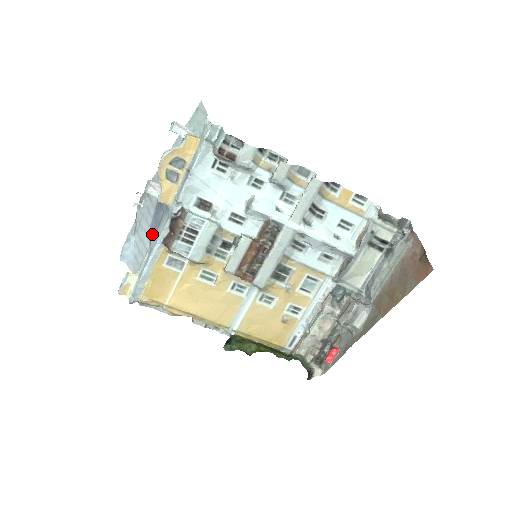
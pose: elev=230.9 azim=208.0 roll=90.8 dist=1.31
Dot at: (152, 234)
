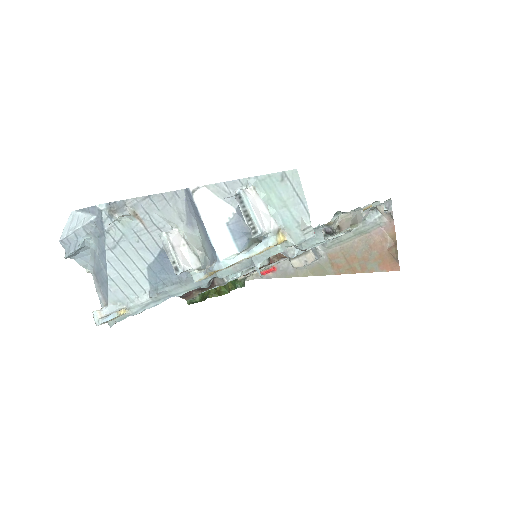
Dot at: (157, 281)
